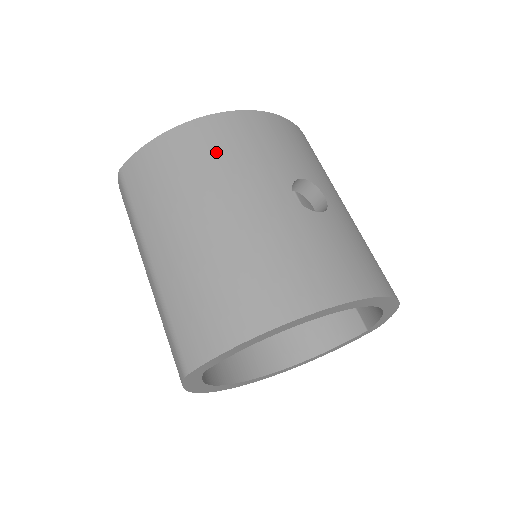
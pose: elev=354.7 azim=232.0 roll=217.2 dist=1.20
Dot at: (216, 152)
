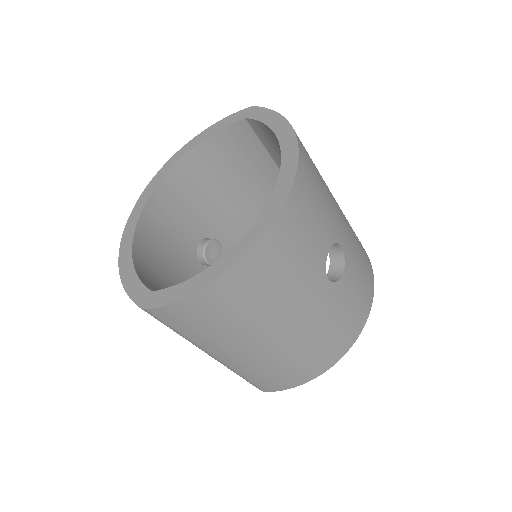
Dot at: (266, 288)
